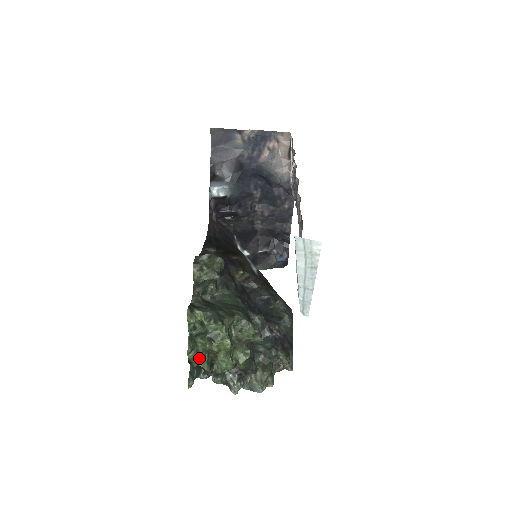
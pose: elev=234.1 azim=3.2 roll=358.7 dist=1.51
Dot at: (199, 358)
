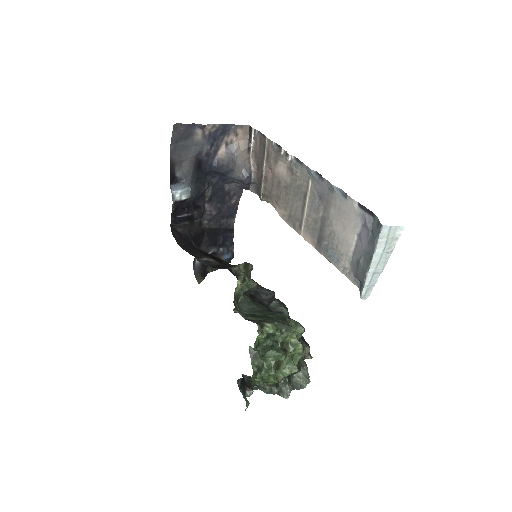
Dot at: (274, 373)
